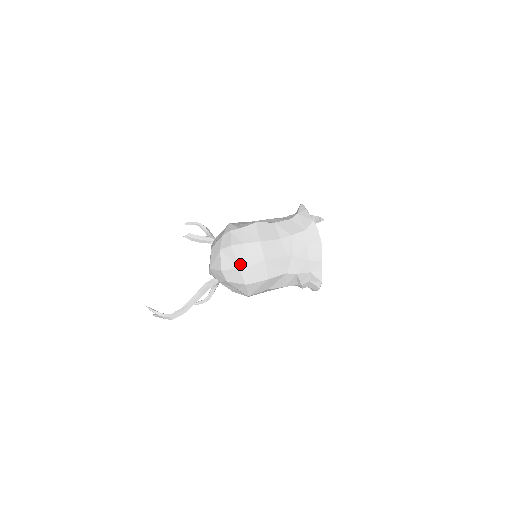
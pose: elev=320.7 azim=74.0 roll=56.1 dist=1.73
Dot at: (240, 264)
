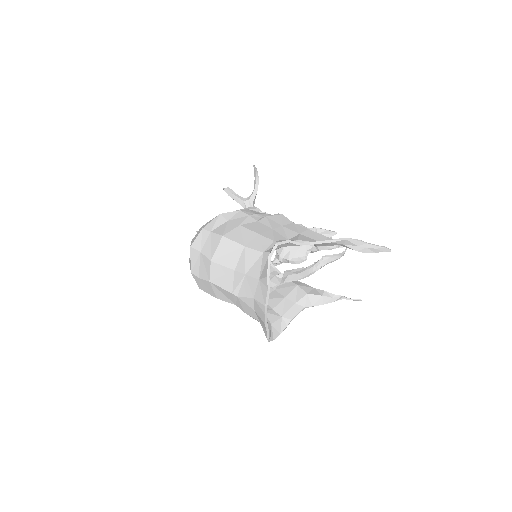
Dot at: (192, 269)
